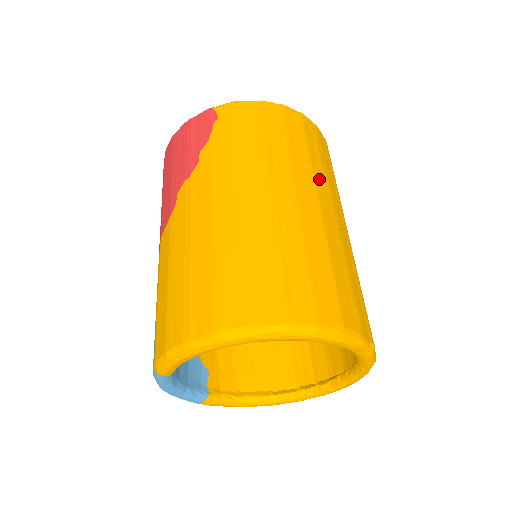
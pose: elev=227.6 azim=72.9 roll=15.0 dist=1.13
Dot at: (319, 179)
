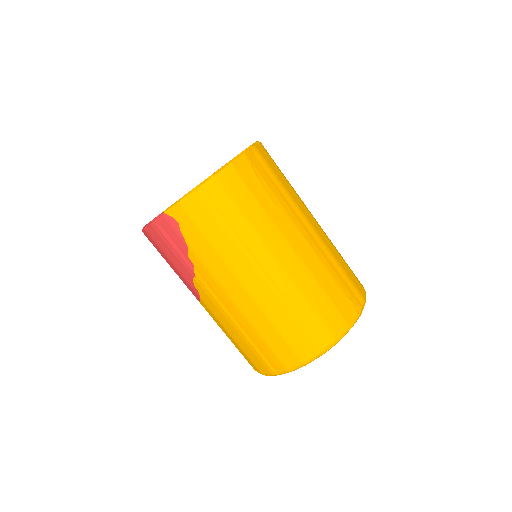
Dot at: (280, 222)
